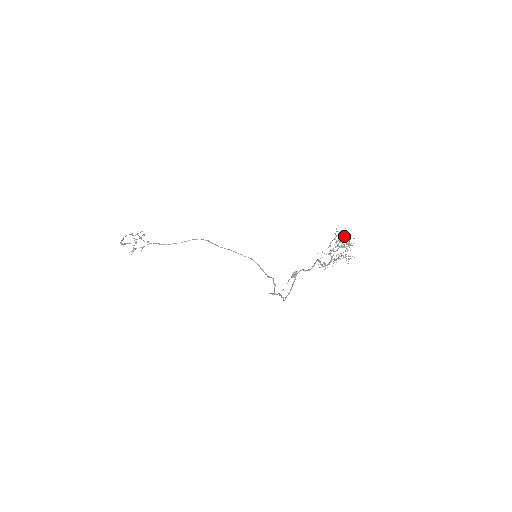
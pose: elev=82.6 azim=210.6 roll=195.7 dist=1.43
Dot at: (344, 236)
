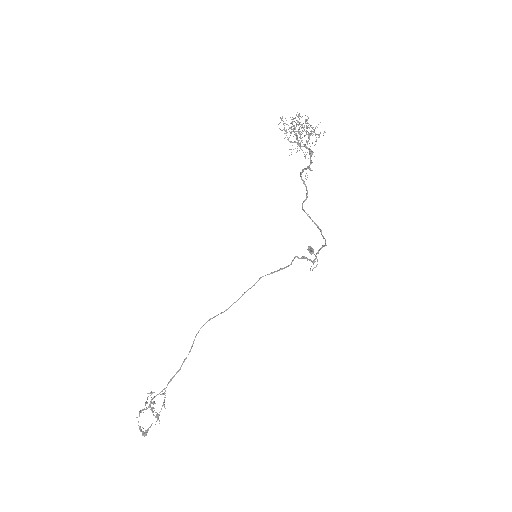
Dot at: occluded
